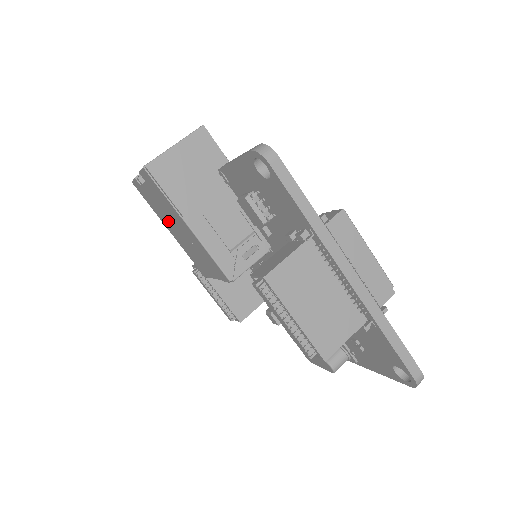
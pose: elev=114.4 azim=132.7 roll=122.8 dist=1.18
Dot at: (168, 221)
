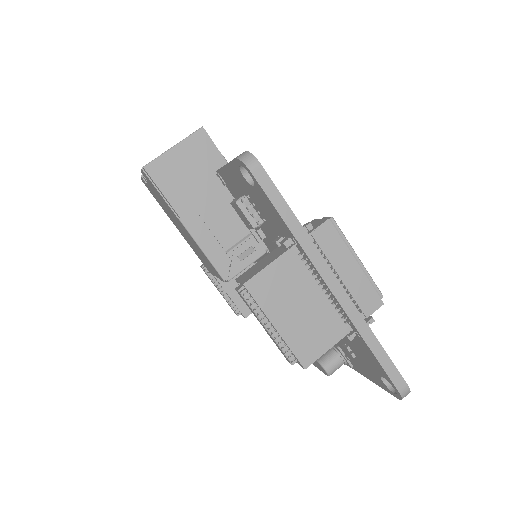
Dot at: (172, 218)
